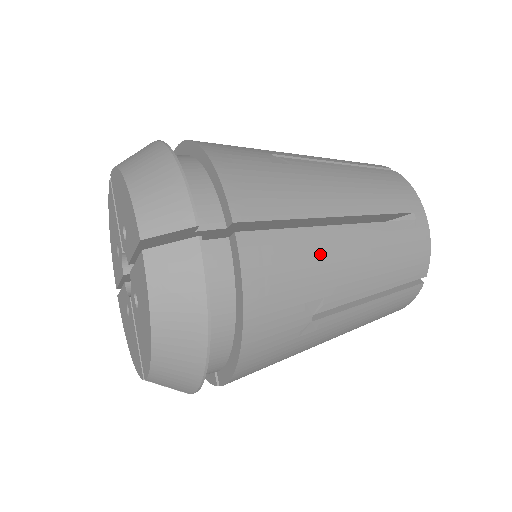
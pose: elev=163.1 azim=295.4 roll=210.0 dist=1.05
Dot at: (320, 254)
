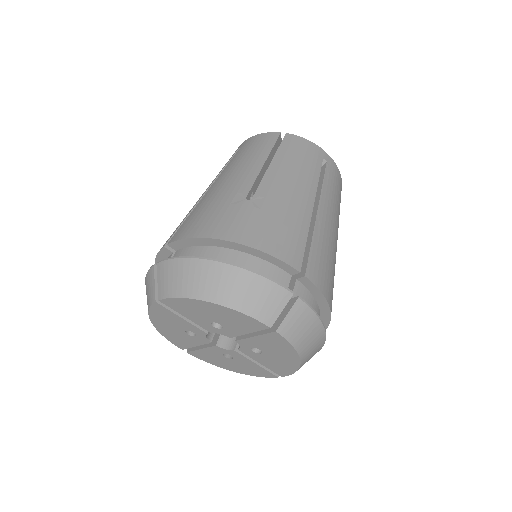
Dot at: (325, 238)
